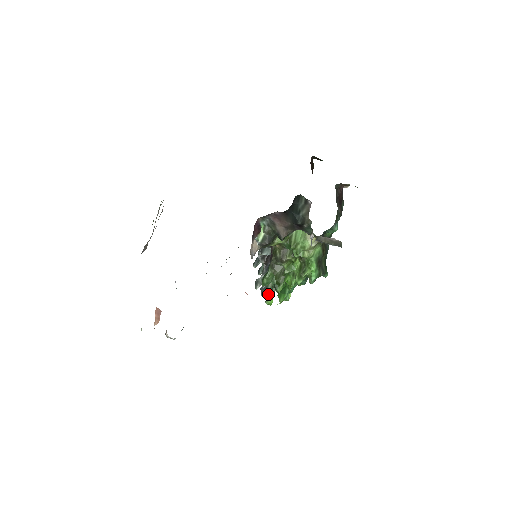
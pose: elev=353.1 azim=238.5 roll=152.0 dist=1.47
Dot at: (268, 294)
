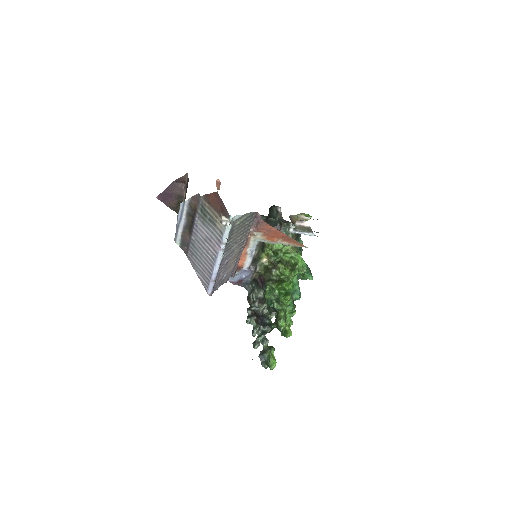
Dot at: (269, 352)
